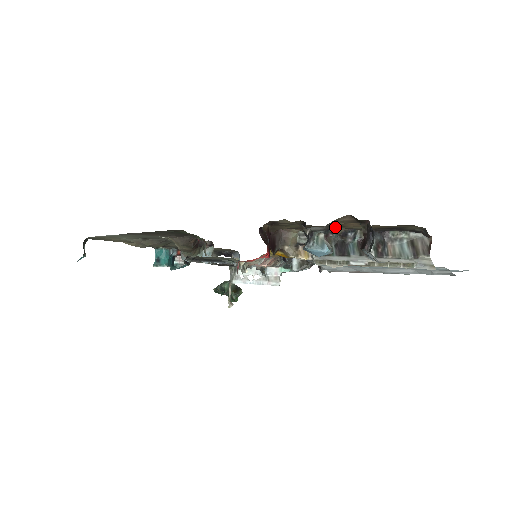
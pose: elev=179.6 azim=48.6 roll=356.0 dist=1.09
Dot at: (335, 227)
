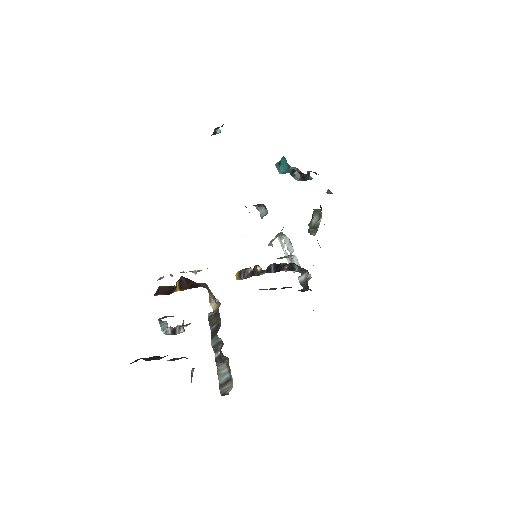
Dot at: occluded
